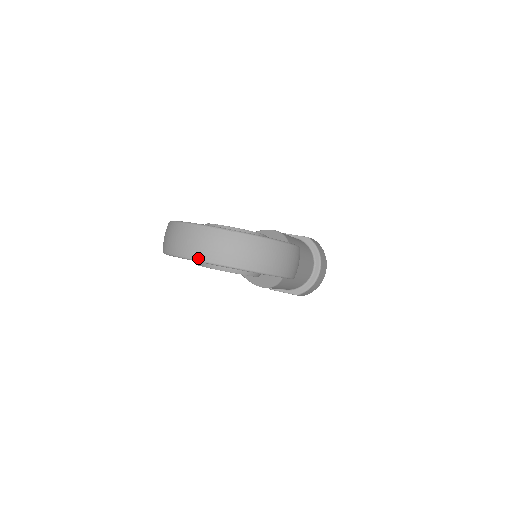
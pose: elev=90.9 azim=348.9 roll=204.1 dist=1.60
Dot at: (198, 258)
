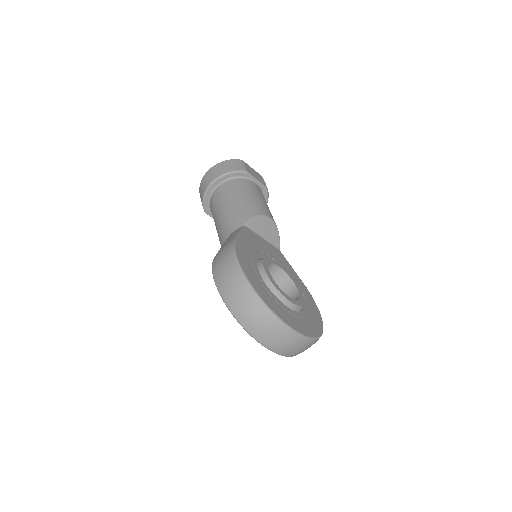
Dot at: (280, 354)
